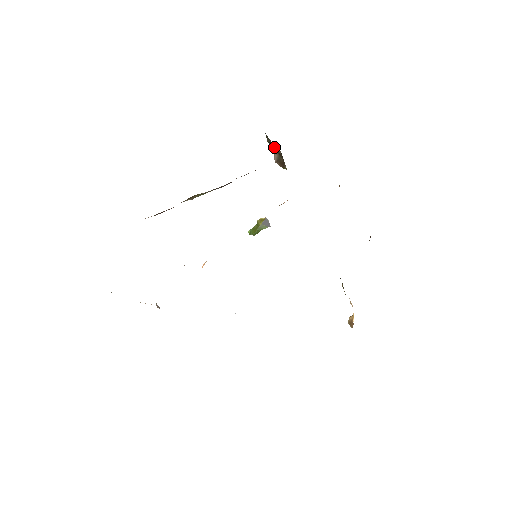
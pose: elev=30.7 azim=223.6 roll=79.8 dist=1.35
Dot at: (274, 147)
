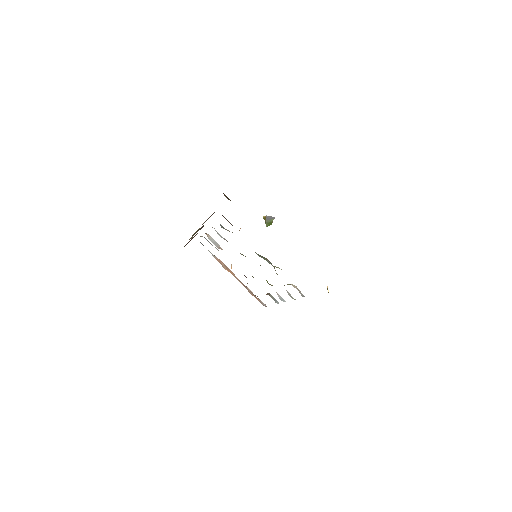
Dot at: occluded
